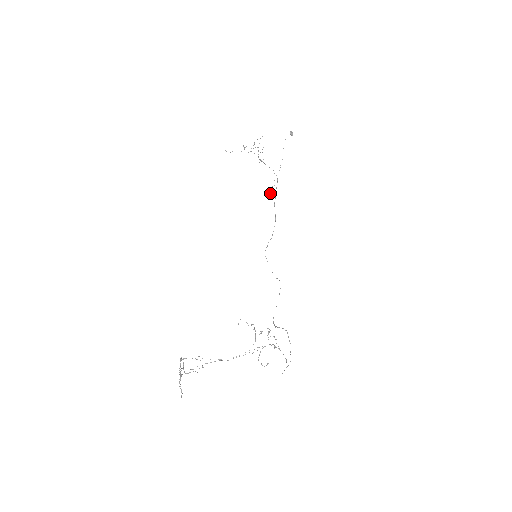
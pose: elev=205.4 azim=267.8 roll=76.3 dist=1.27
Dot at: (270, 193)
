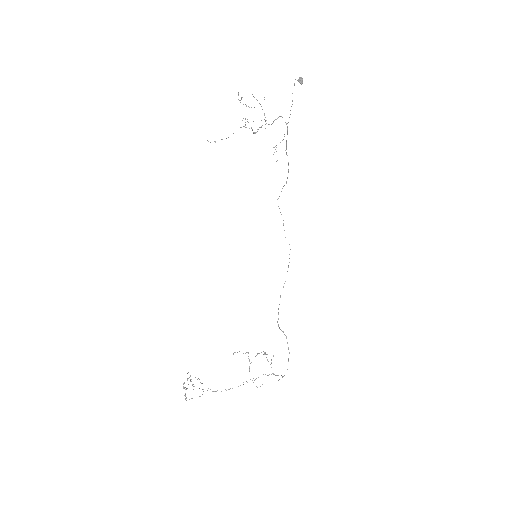
Dot at: occluded
